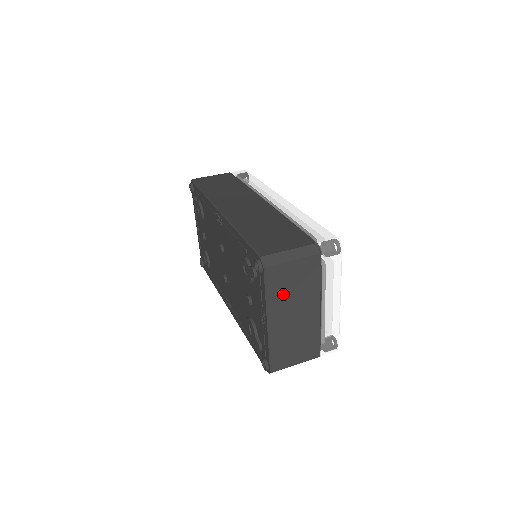
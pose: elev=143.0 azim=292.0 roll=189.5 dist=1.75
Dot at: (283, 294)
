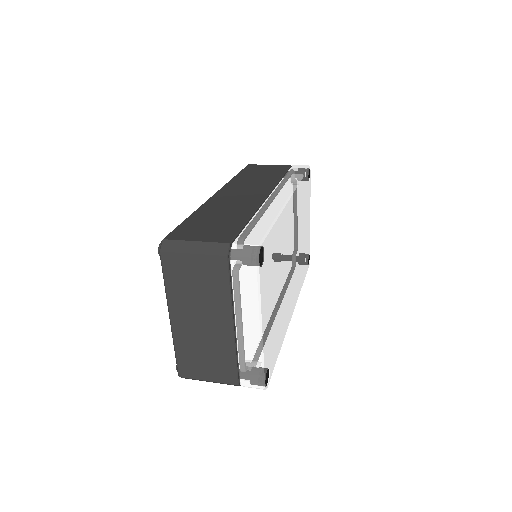
Dot at: (184, 290)
